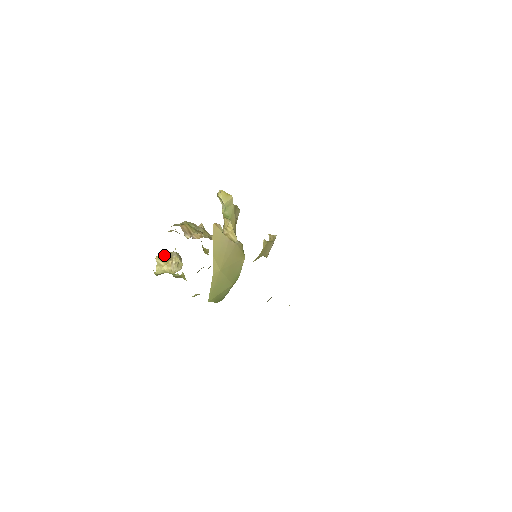
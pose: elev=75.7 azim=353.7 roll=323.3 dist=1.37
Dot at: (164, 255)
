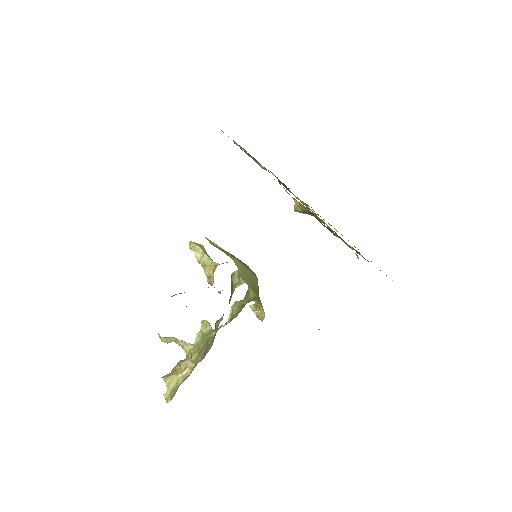
Dot at: occluded
